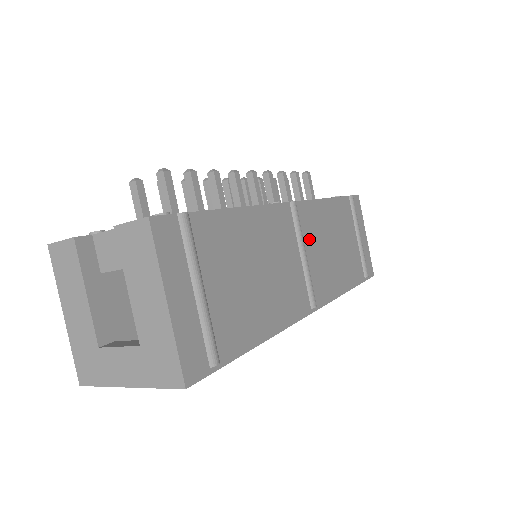
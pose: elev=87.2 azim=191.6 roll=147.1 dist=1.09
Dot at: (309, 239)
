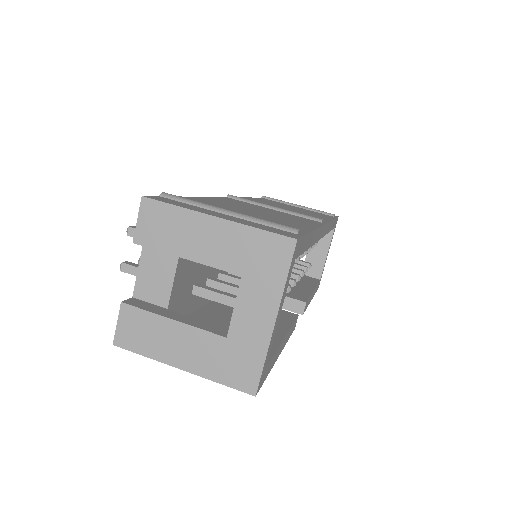
Dot at: occluded
